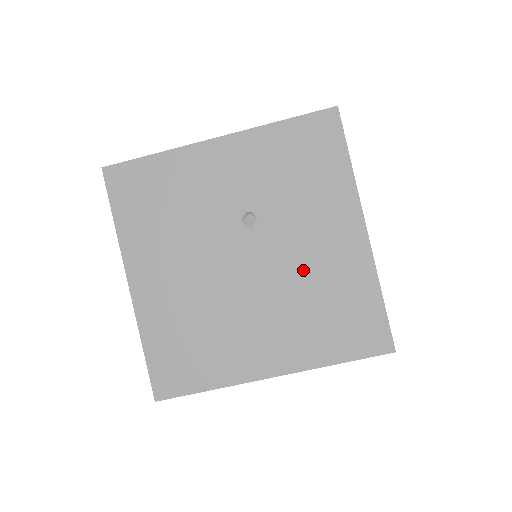
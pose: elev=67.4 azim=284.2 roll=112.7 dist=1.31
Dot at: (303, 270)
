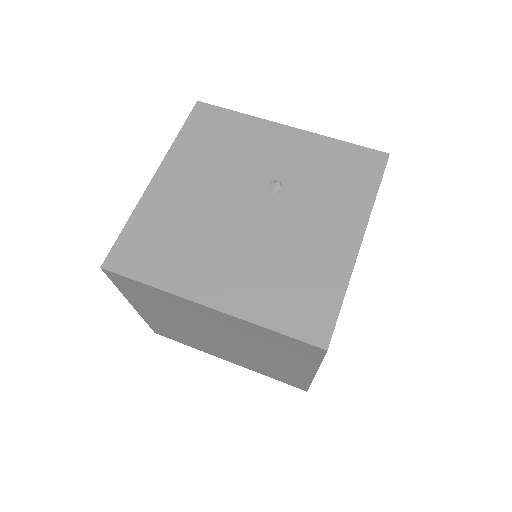
Dot at: (292, 242)
